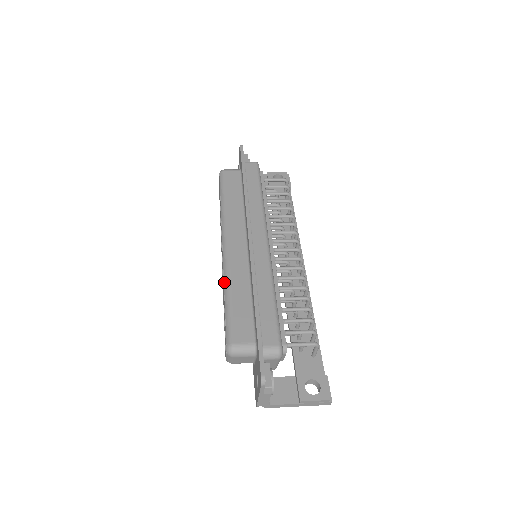
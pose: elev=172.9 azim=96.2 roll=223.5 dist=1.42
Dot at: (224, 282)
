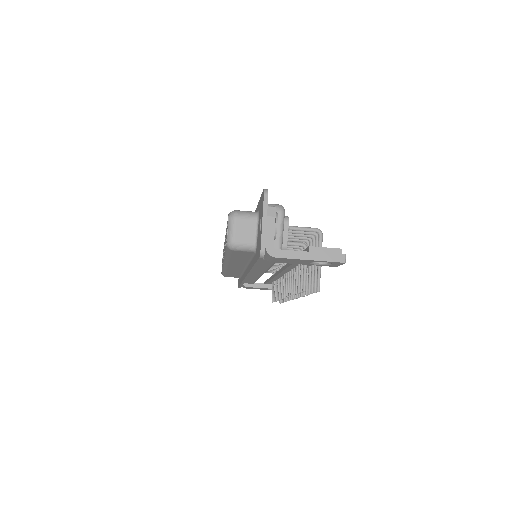
Dot at: occluded
